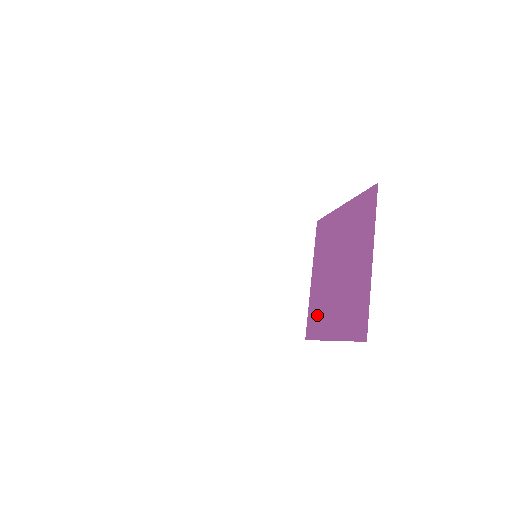
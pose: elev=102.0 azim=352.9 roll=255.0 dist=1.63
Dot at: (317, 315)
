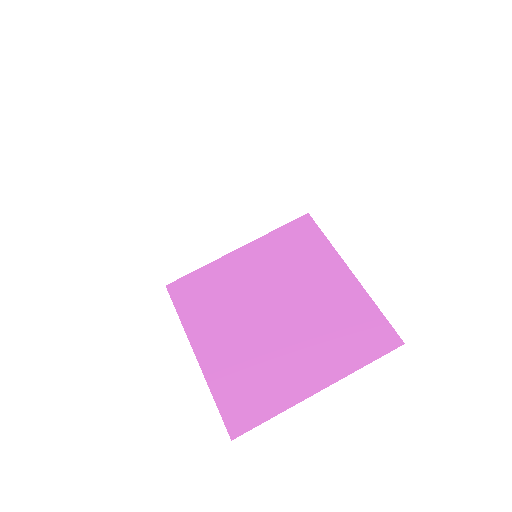
Dot at: (206, 297)
